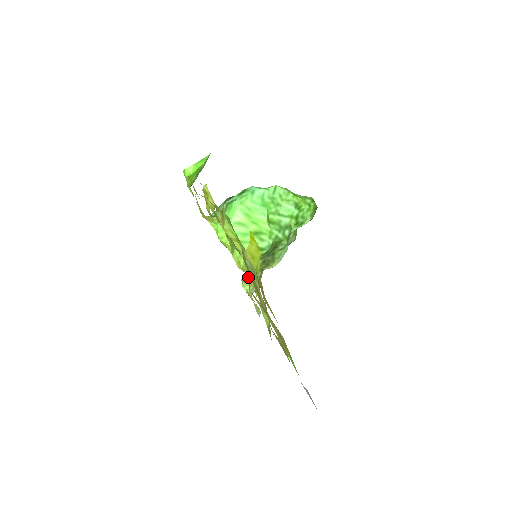
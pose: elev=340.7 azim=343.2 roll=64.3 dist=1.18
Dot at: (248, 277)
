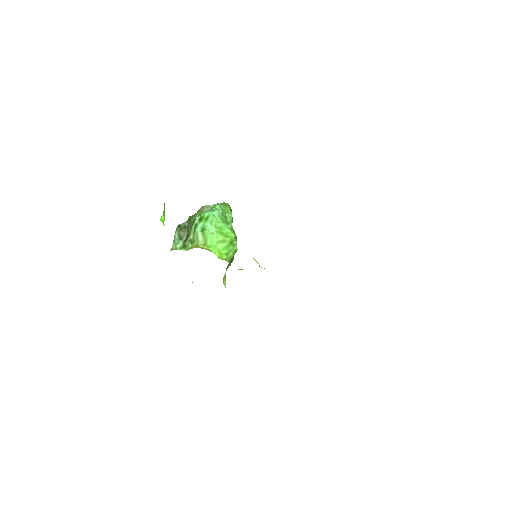
Dot at: occluded
